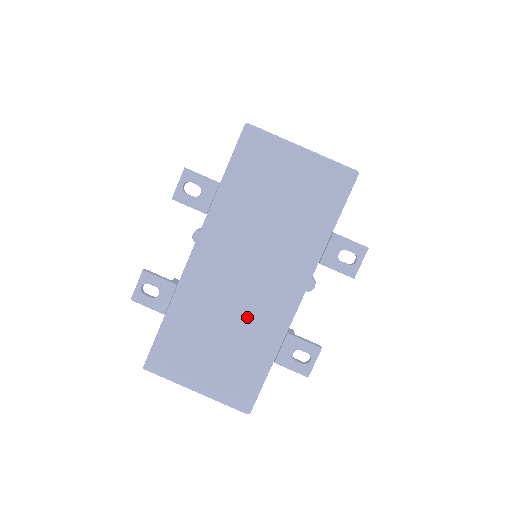
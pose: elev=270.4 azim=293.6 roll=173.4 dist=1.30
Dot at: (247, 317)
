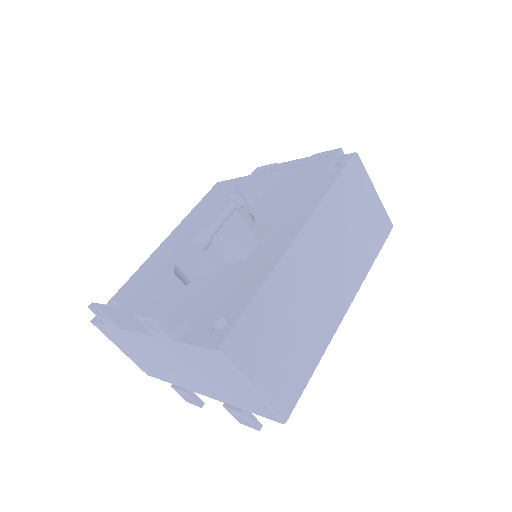
Dot at: (164, 369)
